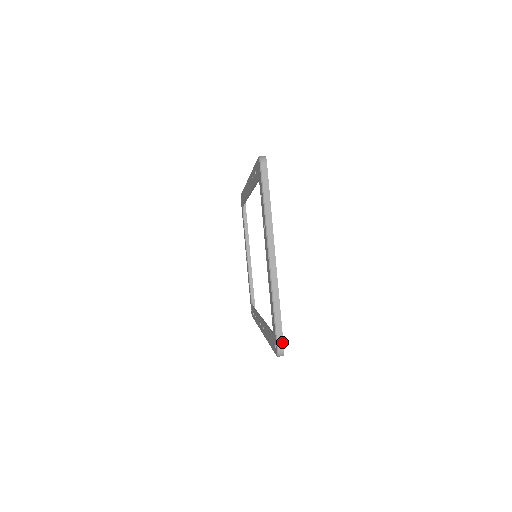
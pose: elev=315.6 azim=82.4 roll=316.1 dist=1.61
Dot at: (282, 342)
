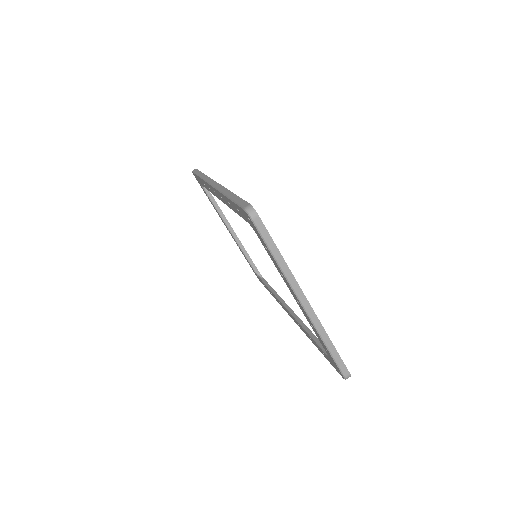
Dot at: (346, 369)
